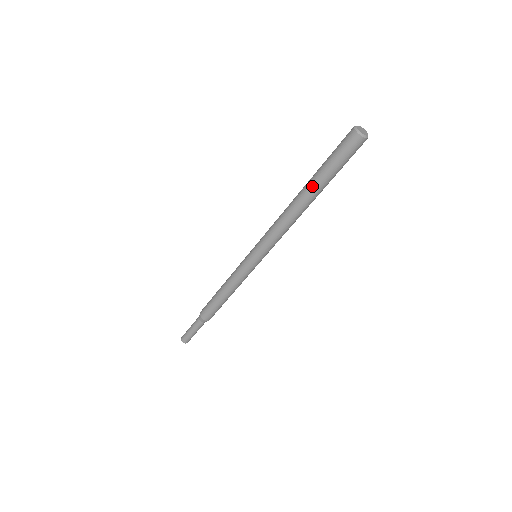
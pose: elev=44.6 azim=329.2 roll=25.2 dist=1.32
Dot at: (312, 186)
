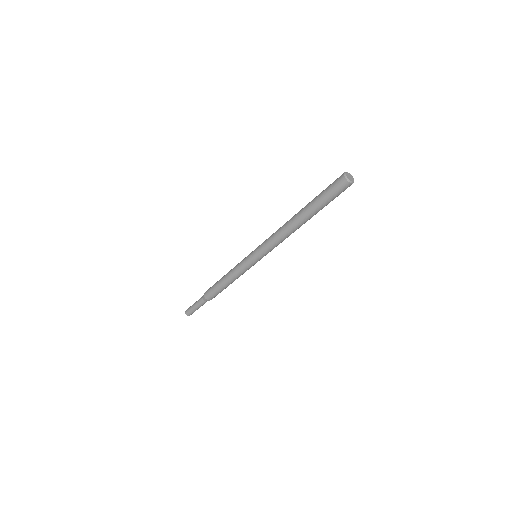
Dot at: (307, 212)
